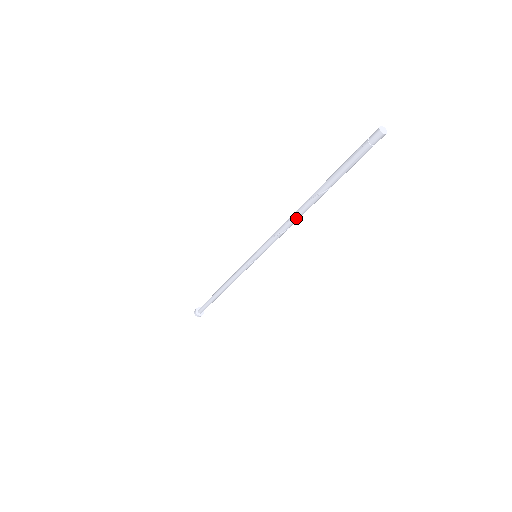
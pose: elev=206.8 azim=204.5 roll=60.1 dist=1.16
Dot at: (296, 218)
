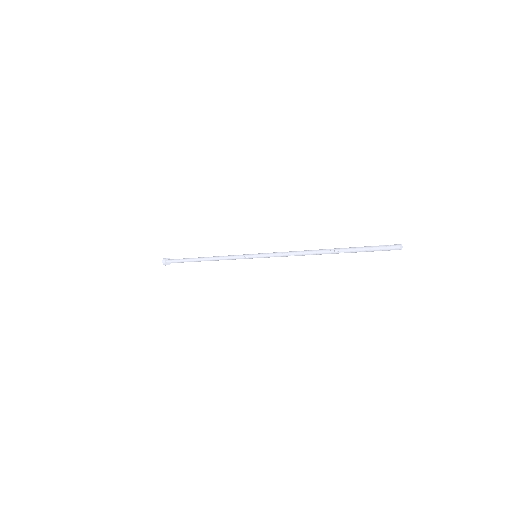
Dot at: (309, 253)
